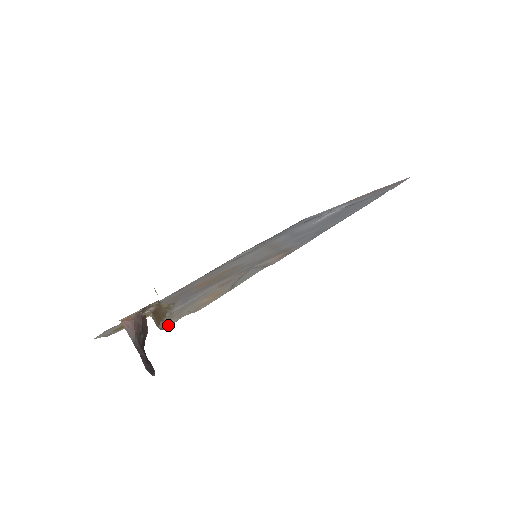
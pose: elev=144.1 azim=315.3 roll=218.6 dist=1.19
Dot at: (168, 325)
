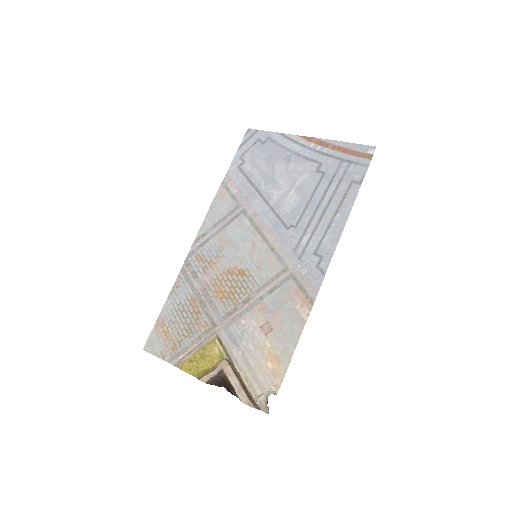
Dot at: (260, 399)
